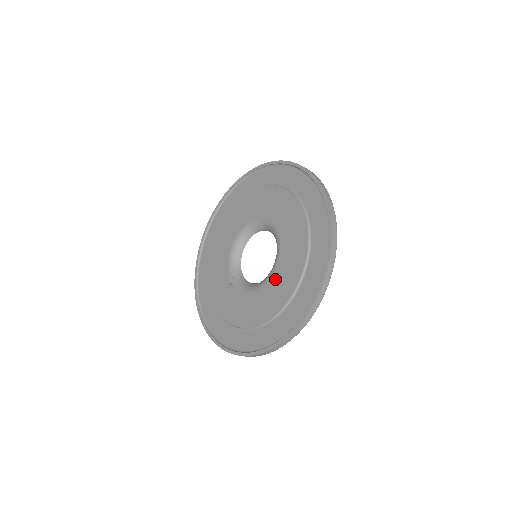
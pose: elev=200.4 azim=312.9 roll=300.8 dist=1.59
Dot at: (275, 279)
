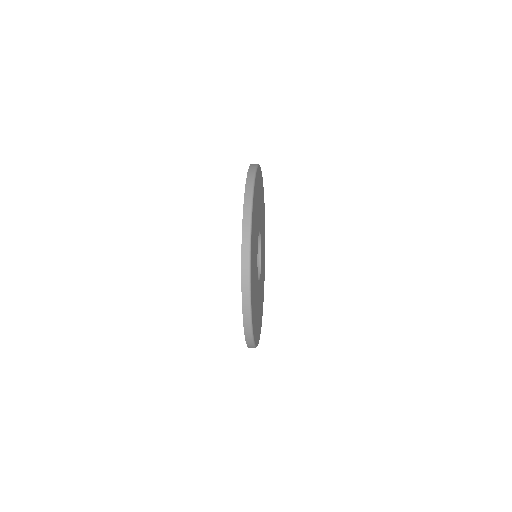
Dot at: occluded
